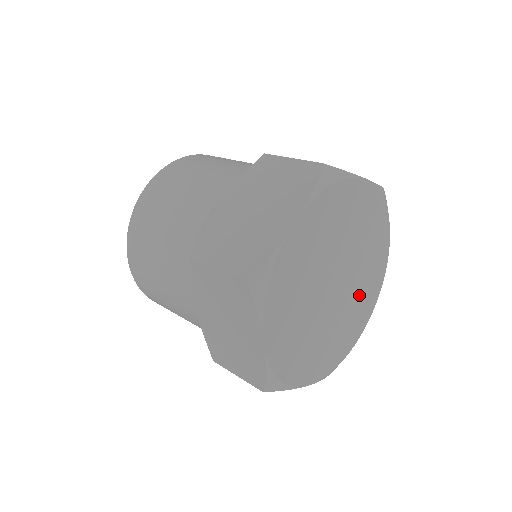
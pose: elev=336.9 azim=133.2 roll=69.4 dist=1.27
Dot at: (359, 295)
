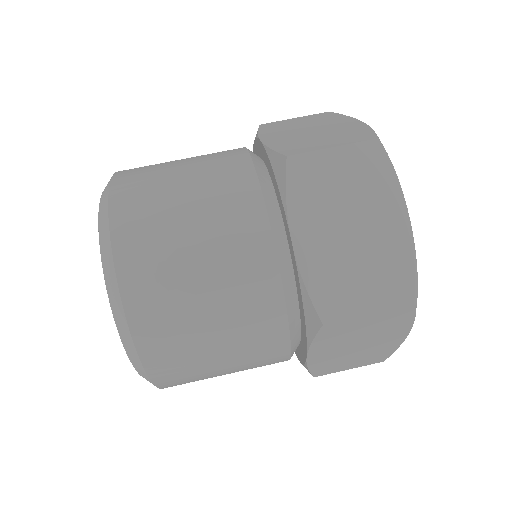
Dot at: occluded
